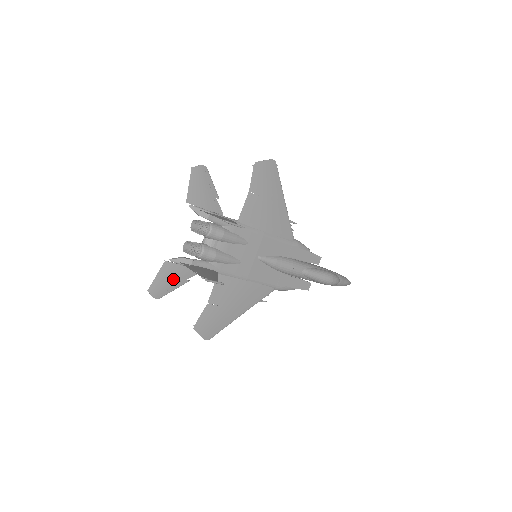
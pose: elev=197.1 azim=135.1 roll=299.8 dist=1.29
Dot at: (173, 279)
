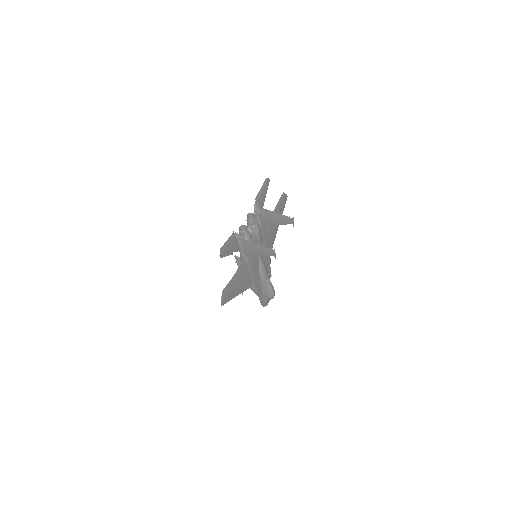
Dot at: (230, 248)
